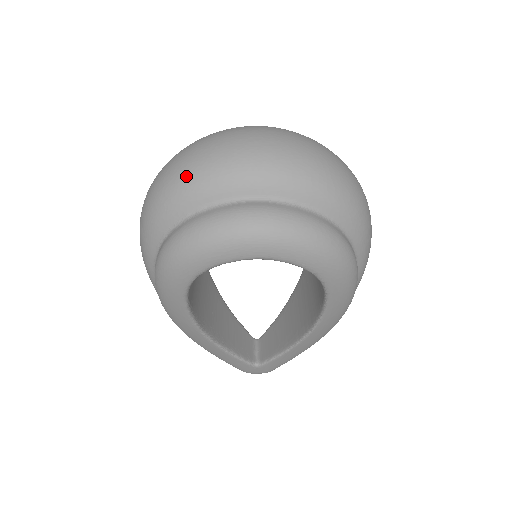
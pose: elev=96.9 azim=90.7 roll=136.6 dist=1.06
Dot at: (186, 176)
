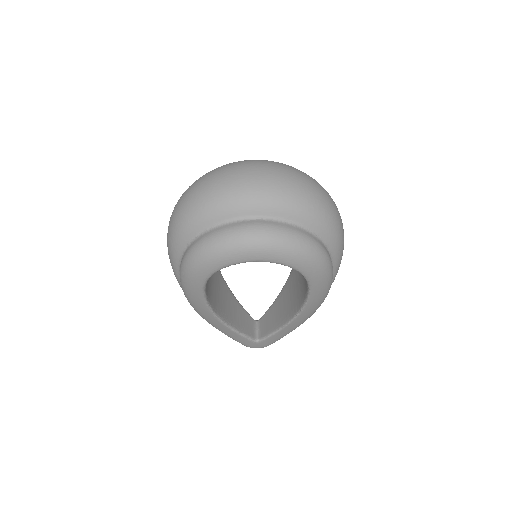
Dot at: (204, 201)
